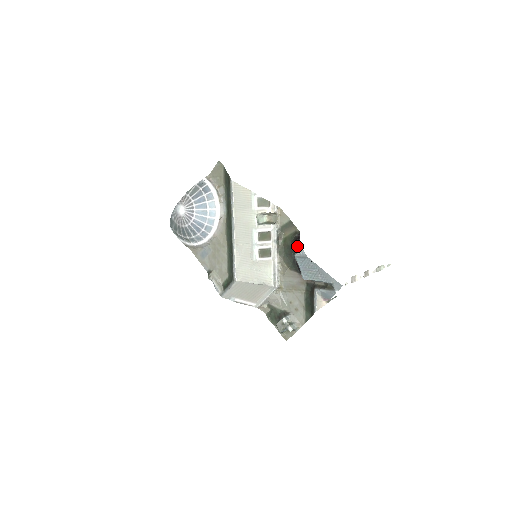
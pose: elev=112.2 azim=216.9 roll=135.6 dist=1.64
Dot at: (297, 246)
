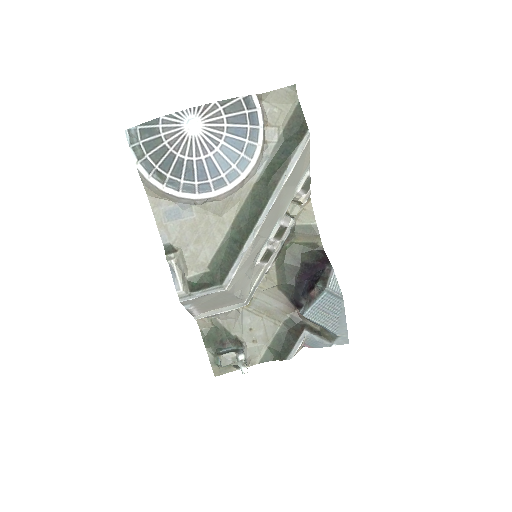
Dot at: (327, 273)
